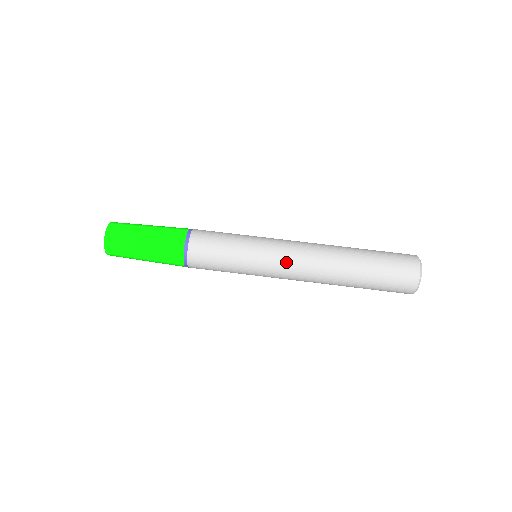
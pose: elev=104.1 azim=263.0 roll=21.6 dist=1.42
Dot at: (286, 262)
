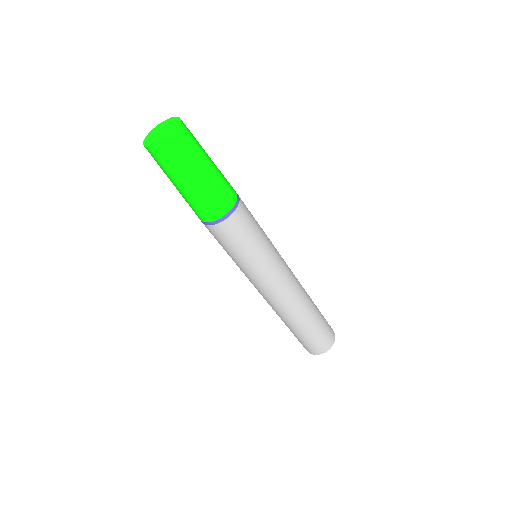
Dot at: (270, 290)
